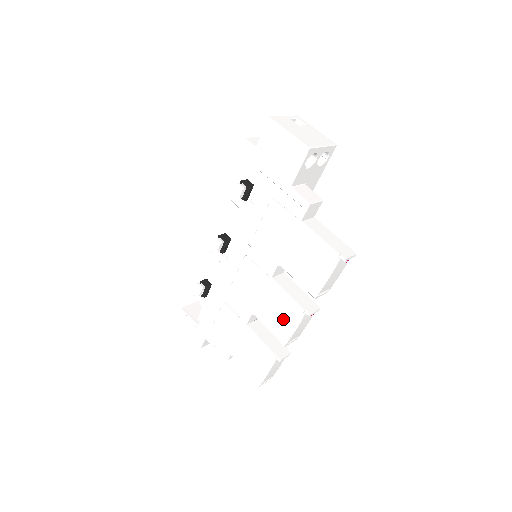
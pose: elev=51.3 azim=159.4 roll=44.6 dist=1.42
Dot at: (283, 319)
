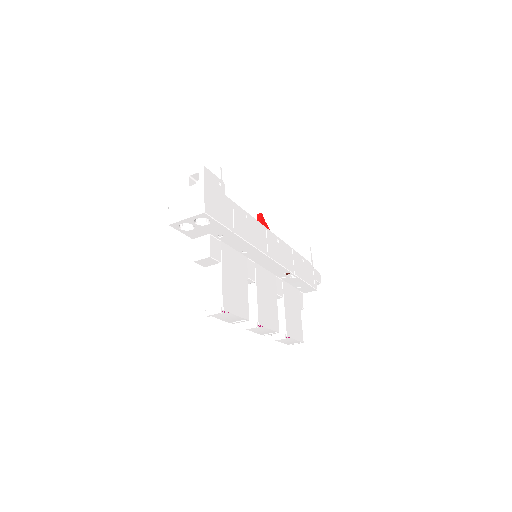
Dot at: occluded
